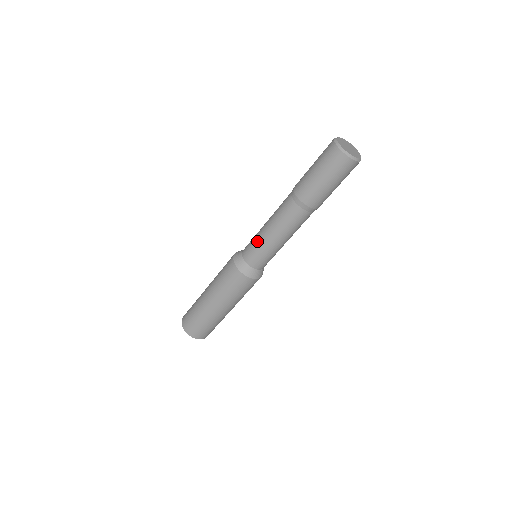
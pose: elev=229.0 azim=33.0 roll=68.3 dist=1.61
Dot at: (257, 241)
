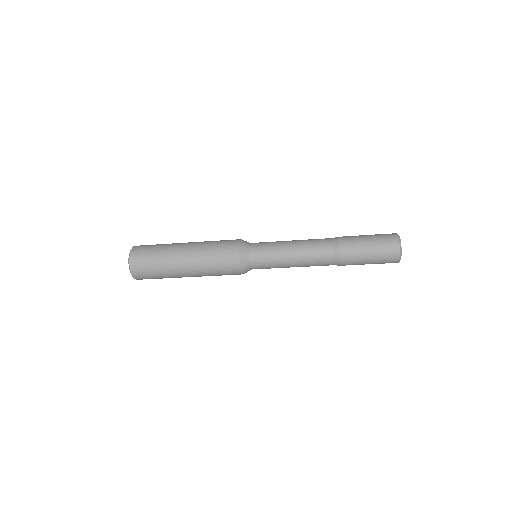
Dot at: (276, 266)
